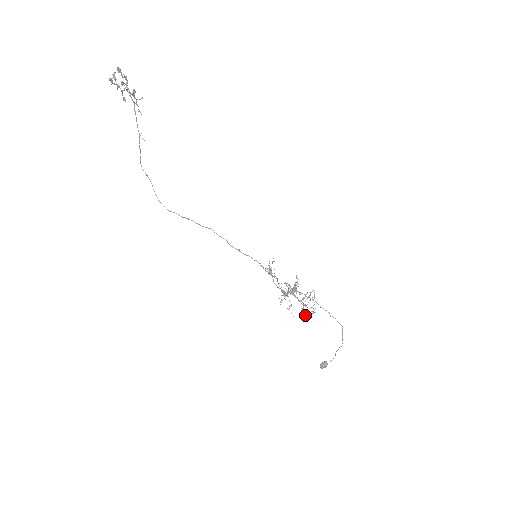
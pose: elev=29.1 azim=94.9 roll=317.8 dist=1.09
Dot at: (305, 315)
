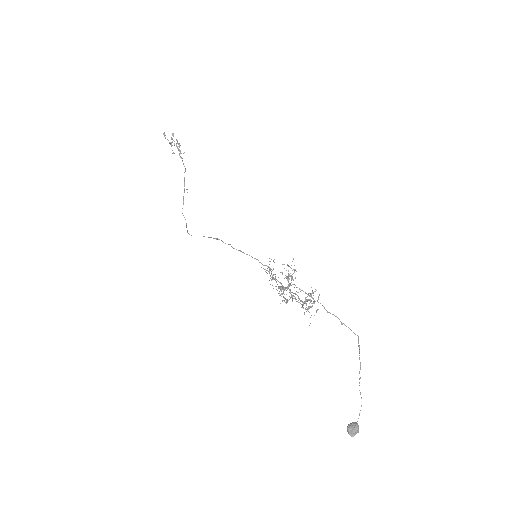
Dot at: occluded
